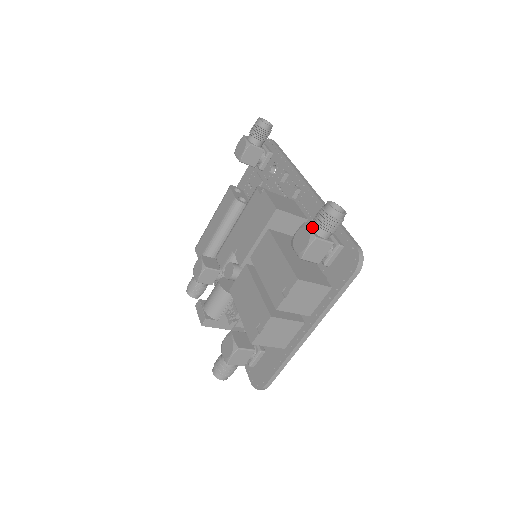
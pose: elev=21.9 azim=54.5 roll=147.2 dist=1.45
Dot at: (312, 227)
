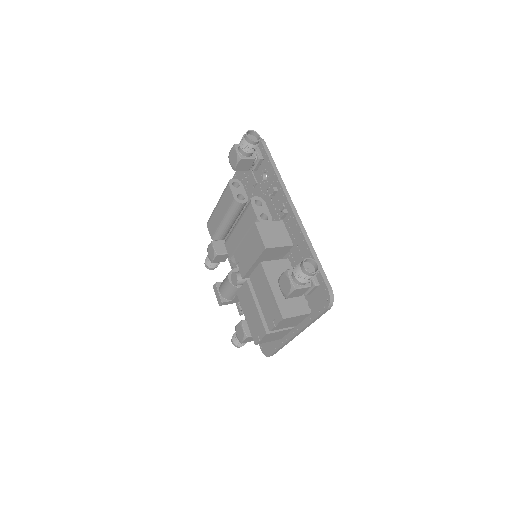
Dot at: (292, 278)
